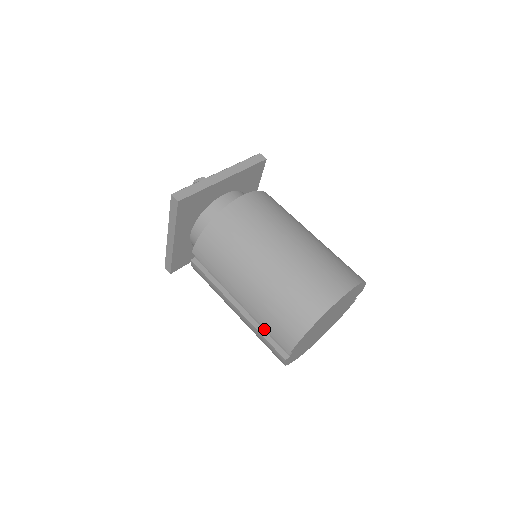
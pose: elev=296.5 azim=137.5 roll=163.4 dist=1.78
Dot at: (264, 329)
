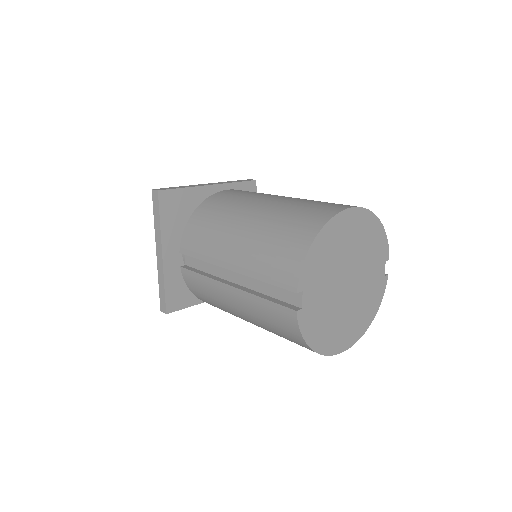
Dot at: (266, 294)
